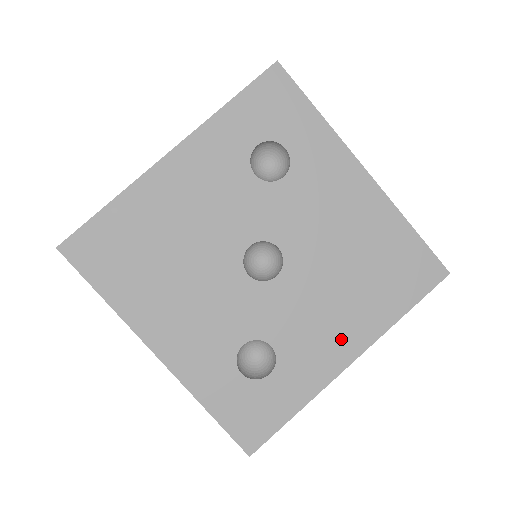
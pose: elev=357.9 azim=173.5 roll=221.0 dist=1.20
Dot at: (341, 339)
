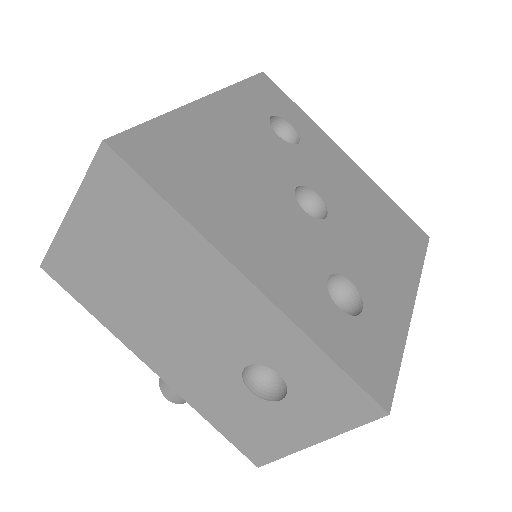
Dot at: (396, 280)
